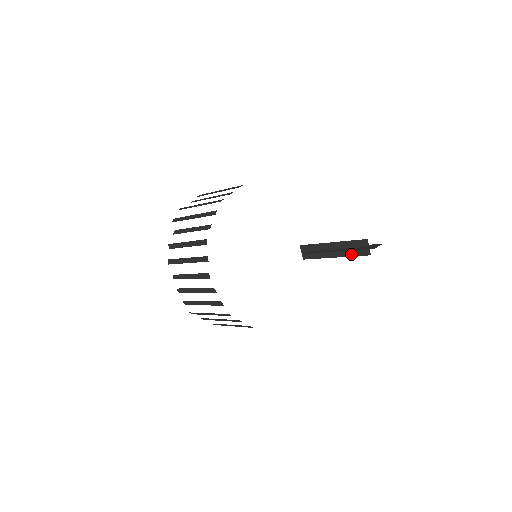
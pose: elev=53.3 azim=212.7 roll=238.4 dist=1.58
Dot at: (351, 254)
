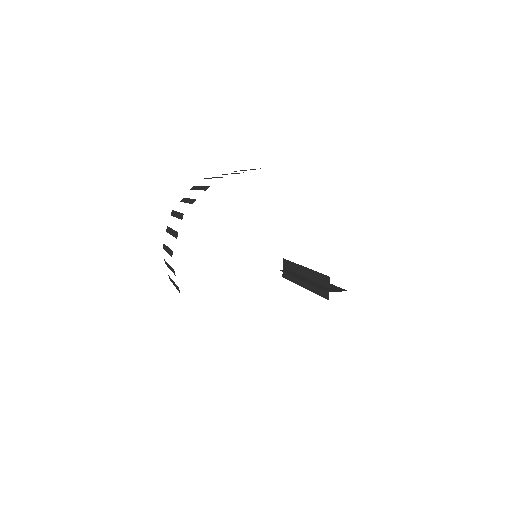
Dot at: (315, 290)
